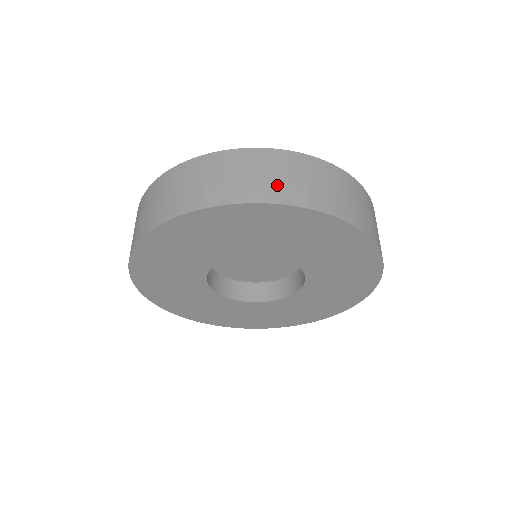
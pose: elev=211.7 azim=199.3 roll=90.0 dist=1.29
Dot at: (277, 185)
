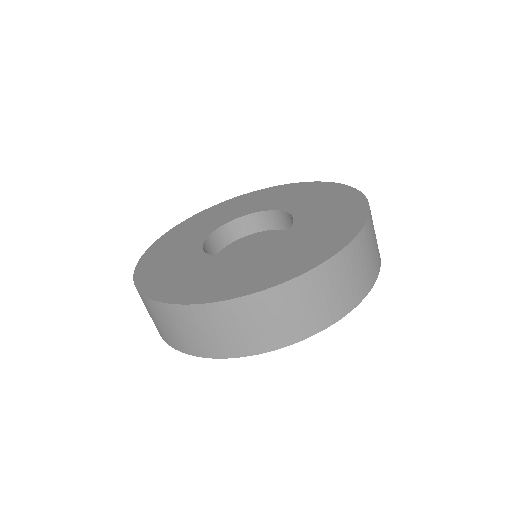
Dot at: (287, 327)
